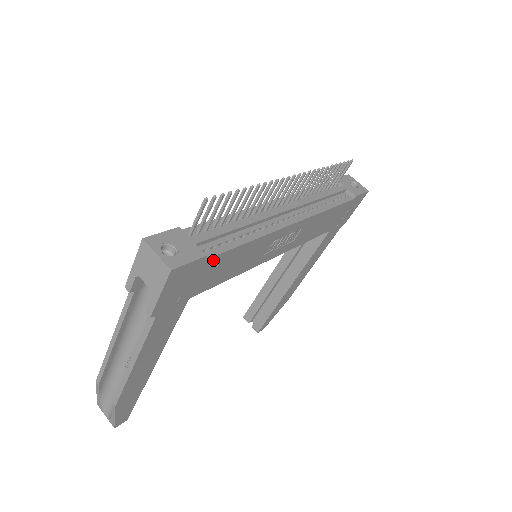
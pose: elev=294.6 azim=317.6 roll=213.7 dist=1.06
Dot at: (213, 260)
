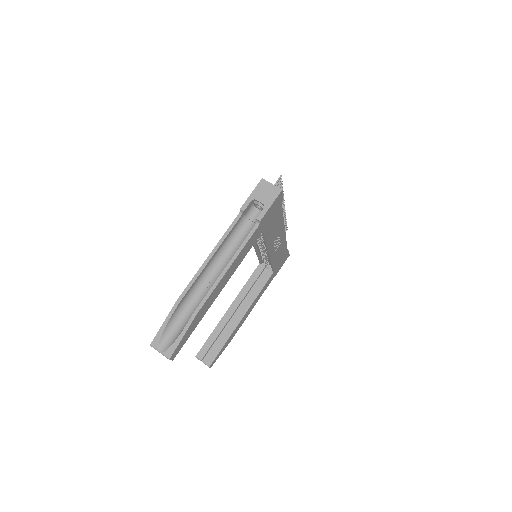
Dot at: (280, 209)
